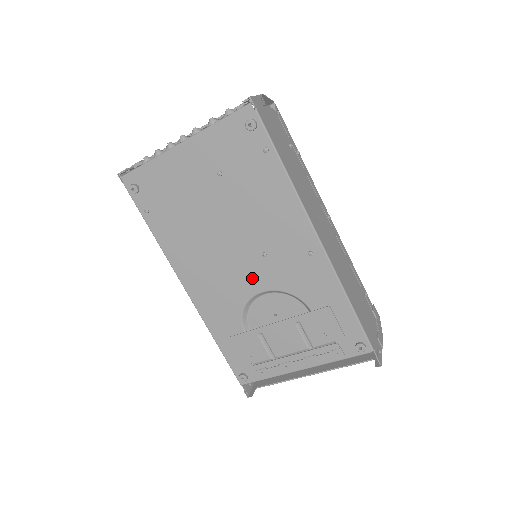
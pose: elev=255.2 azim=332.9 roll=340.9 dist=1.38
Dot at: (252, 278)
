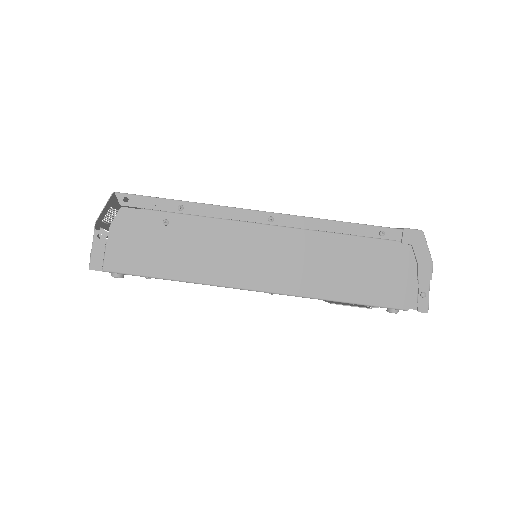
Dot at: occluded
